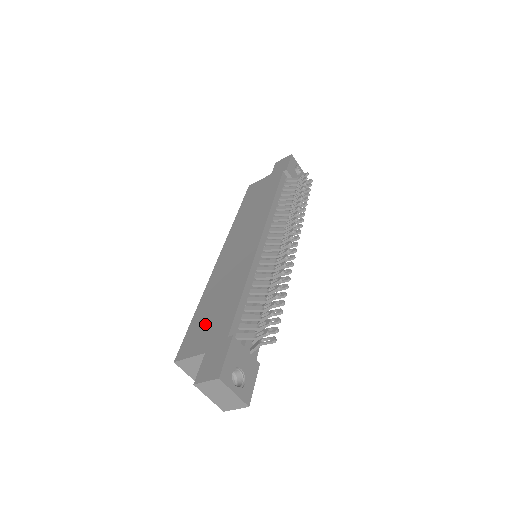
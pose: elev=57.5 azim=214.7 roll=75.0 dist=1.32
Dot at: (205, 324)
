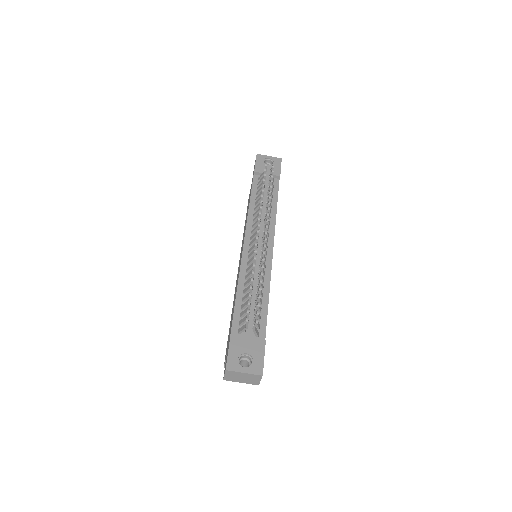
Dot at: (229, 332)
